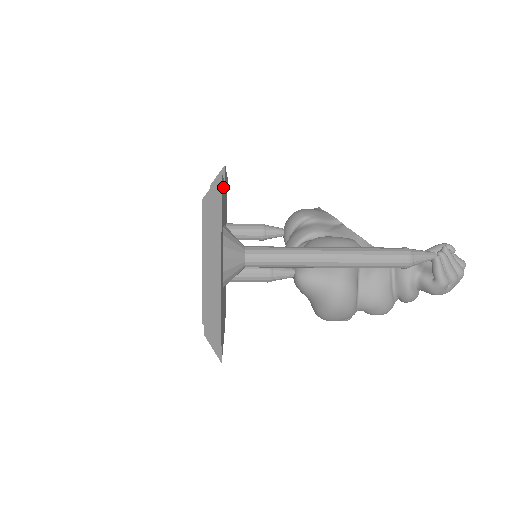
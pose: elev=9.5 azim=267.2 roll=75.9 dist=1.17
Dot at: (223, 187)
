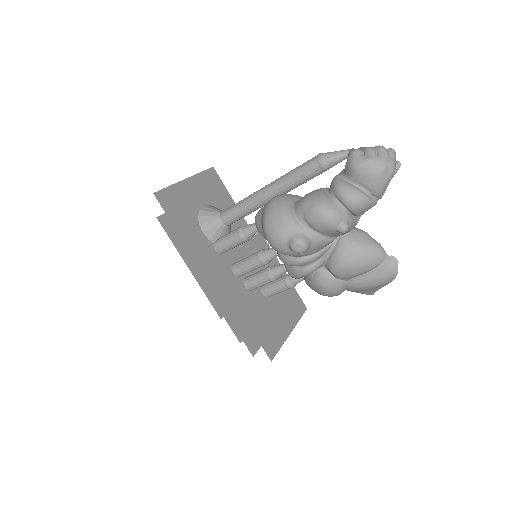
Dot at: (229, 199)
